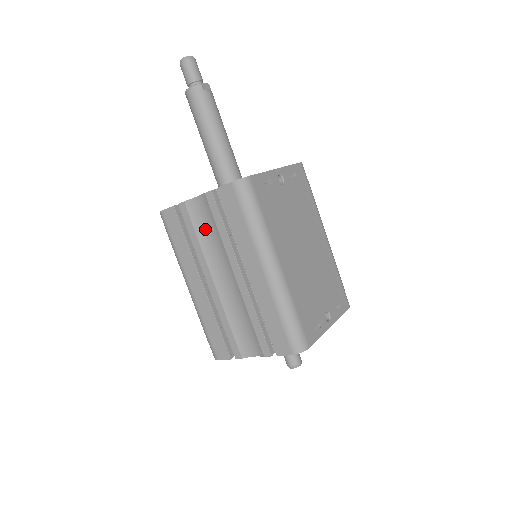
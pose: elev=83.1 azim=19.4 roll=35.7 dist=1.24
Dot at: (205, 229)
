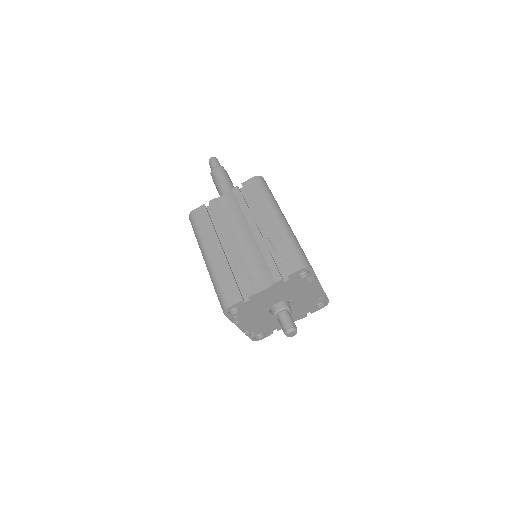
Dot at: (228, 211)
